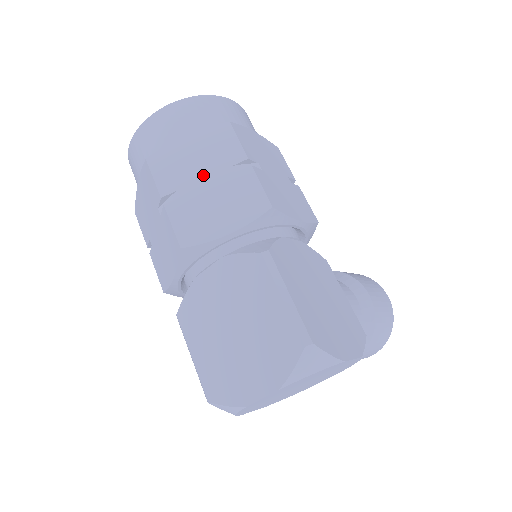
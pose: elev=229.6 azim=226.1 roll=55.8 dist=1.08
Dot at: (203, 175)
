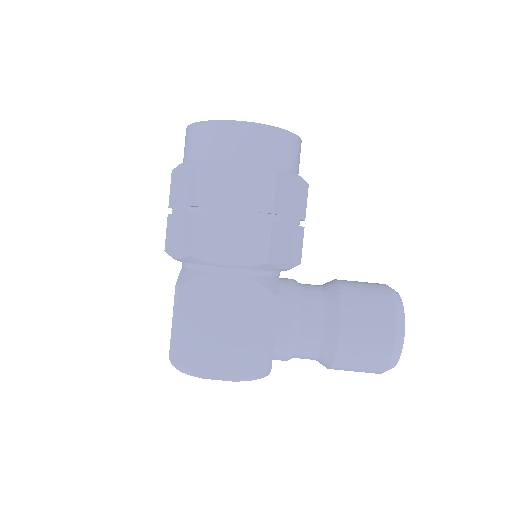
Dot at: (180, 204)
